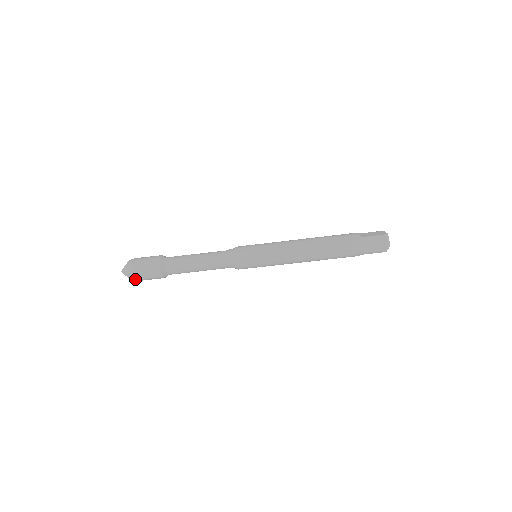
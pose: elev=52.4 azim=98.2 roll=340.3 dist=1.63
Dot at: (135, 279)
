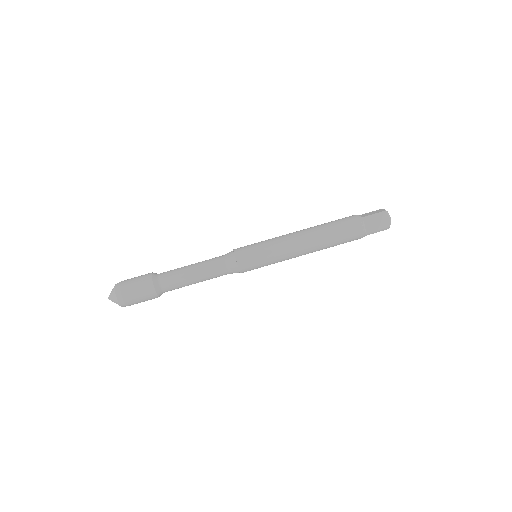
Dot at: (126, 303)
